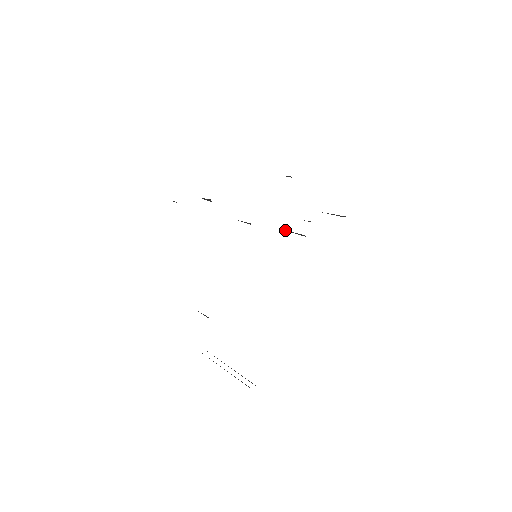
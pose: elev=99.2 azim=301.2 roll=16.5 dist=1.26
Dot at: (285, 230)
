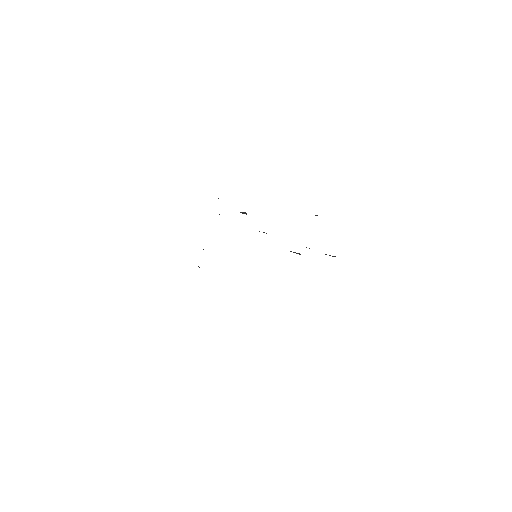
Dot at: occluded
